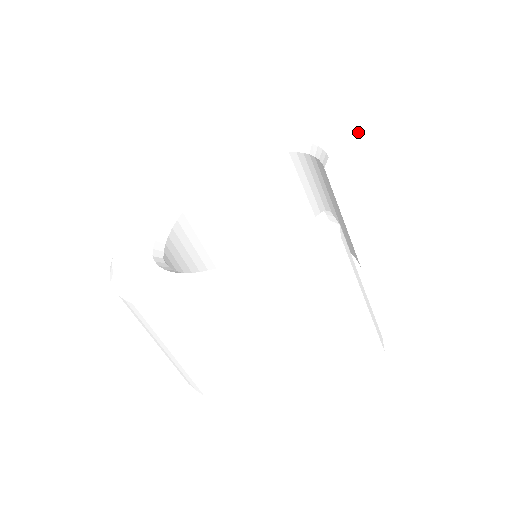
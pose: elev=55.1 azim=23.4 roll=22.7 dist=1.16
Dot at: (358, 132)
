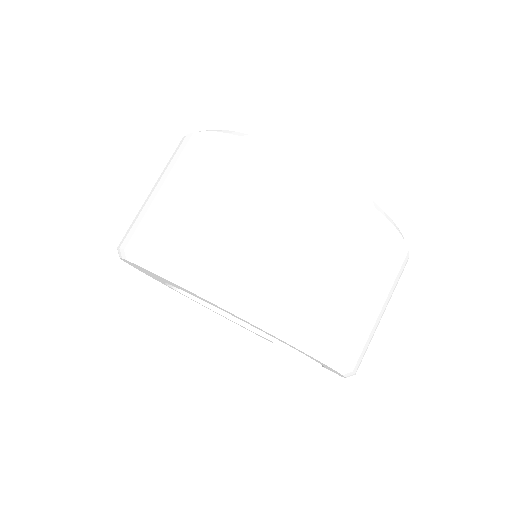
Dot at: occluded
